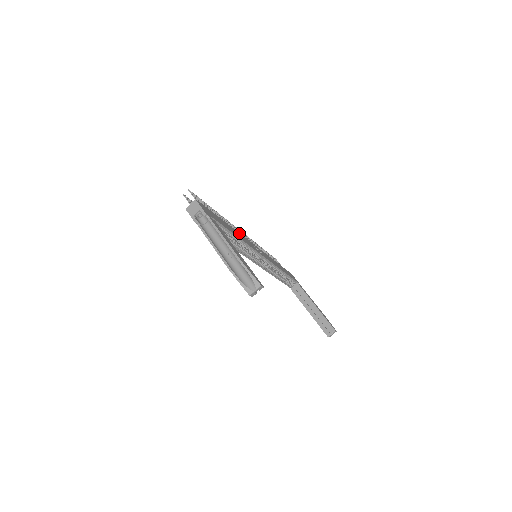
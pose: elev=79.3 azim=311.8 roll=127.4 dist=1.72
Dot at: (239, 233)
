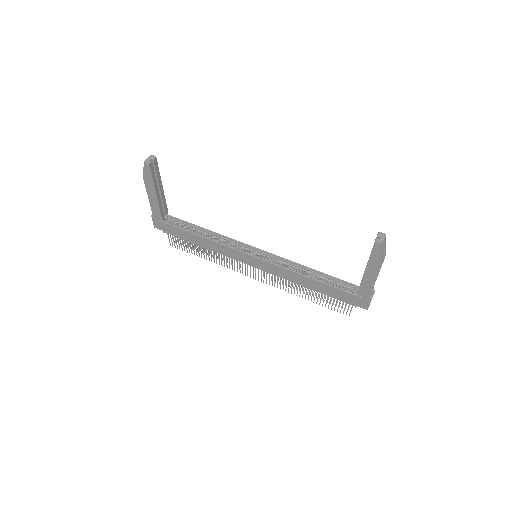
Dot at: occluded
